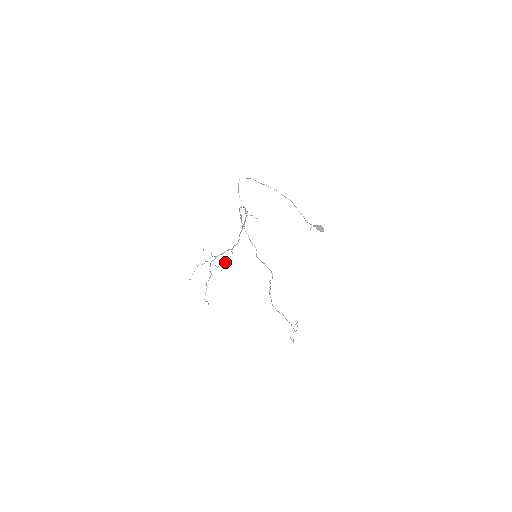
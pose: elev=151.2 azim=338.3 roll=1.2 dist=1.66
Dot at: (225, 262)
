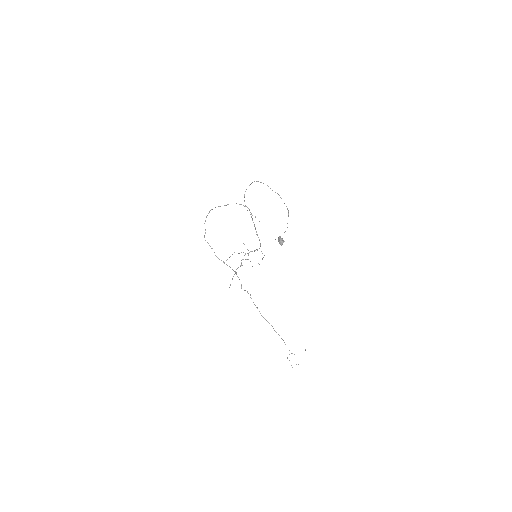
Dot at: occluded
